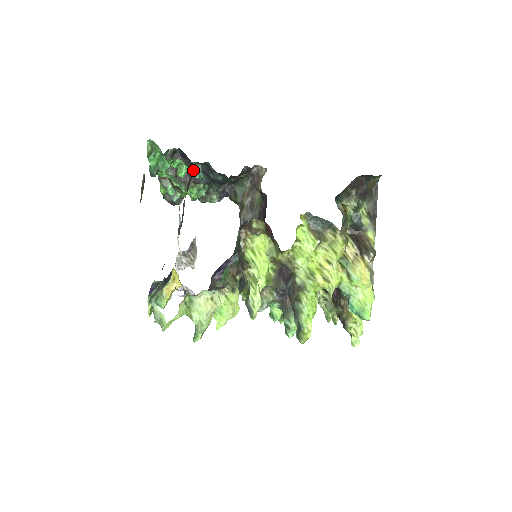
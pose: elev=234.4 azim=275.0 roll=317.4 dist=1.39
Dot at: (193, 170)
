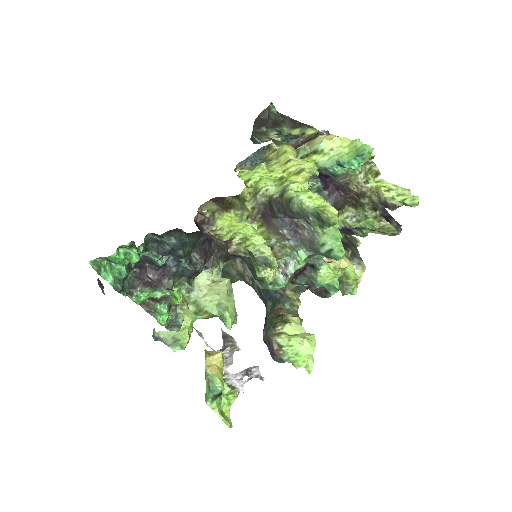
Dot at: (152, 261)
